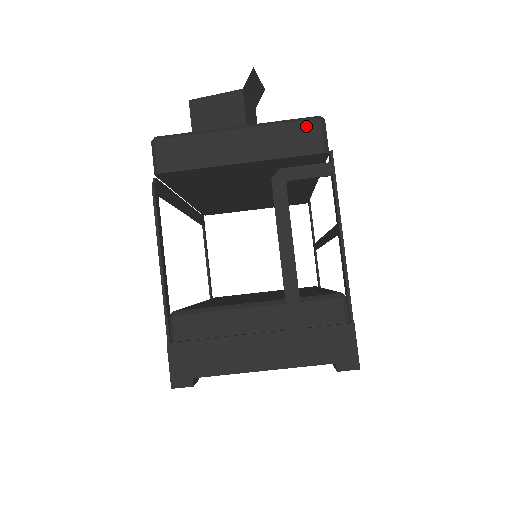
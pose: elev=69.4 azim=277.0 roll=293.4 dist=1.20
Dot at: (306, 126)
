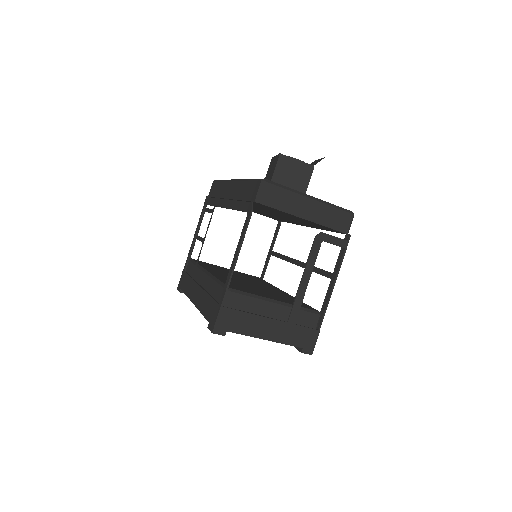
Dot at: (345, 215)
